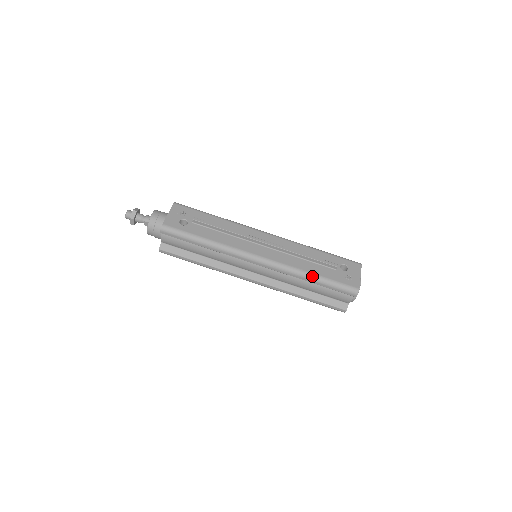
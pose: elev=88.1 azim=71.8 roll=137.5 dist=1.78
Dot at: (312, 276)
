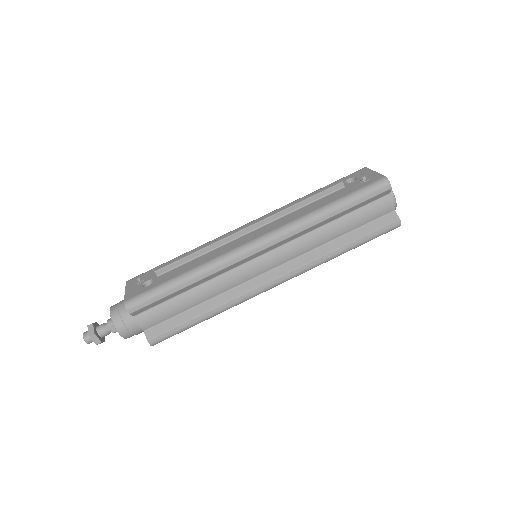
Dot at: (326, 208)
